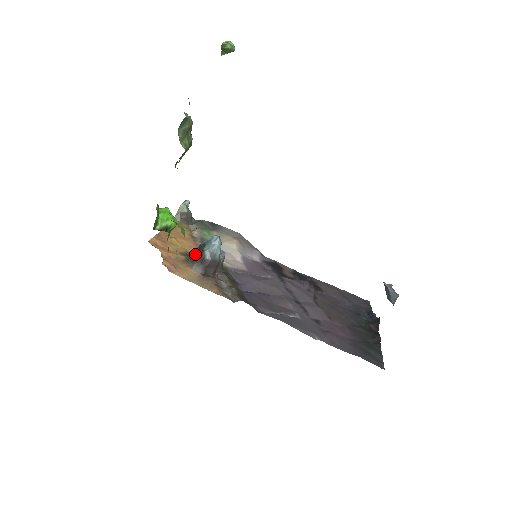
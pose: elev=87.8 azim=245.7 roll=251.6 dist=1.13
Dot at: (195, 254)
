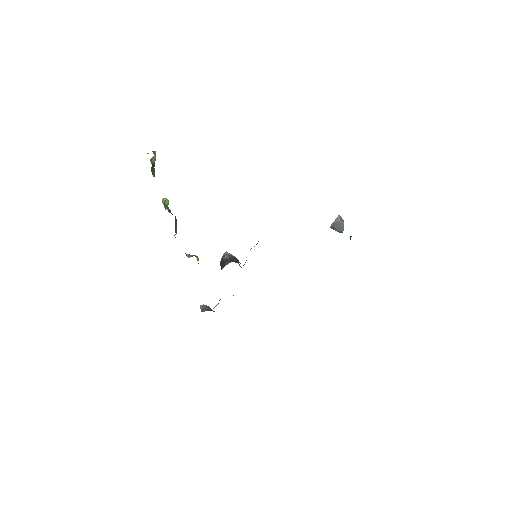
Dot at: (221, 267)
